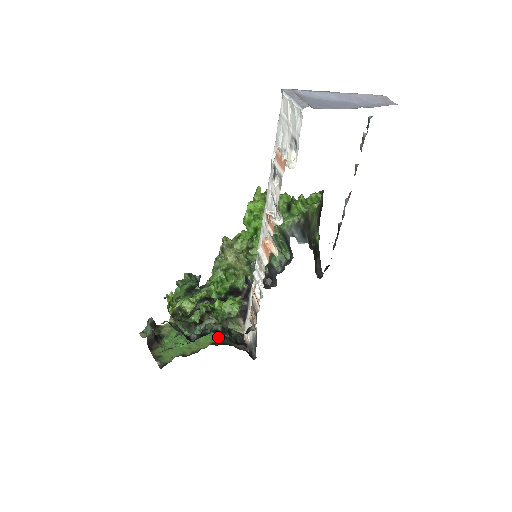
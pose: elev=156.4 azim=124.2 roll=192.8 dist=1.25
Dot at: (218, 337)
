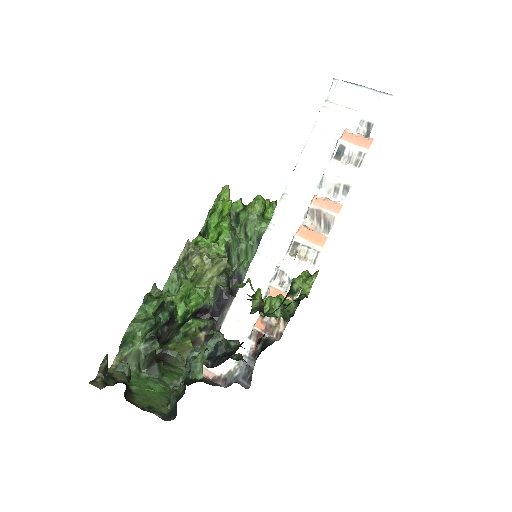
Dot at: (181, 376)
